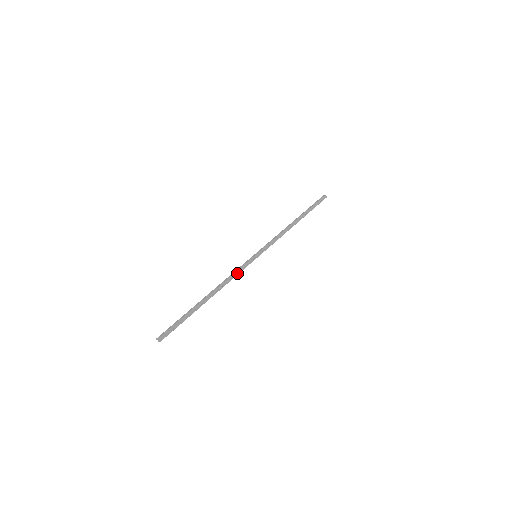
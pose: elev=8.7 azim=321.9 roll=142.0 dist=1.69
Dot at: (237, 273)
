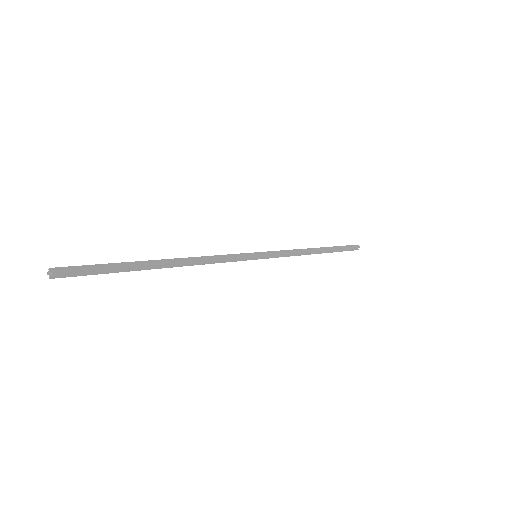
Dot at: (222, 257)
